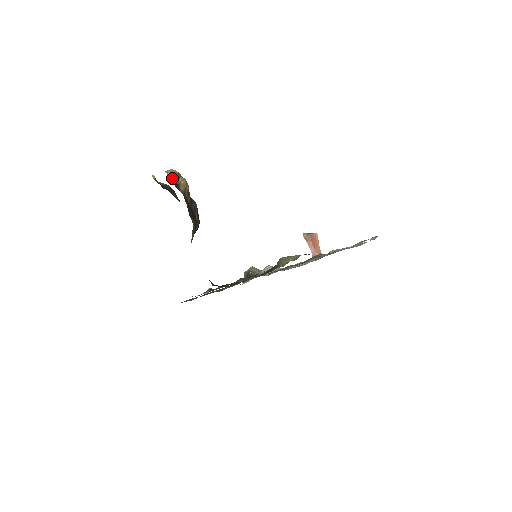
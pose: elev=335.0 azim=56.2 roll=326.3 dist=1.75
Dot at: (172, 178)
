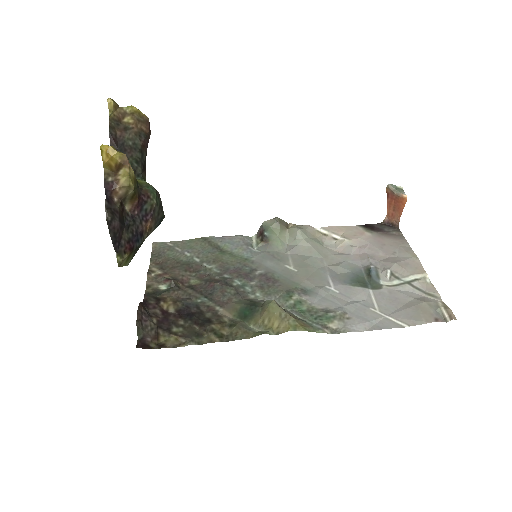
Dot at: (108, 165)
